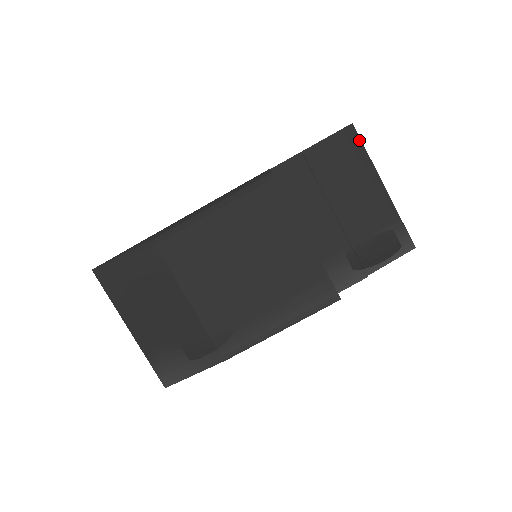
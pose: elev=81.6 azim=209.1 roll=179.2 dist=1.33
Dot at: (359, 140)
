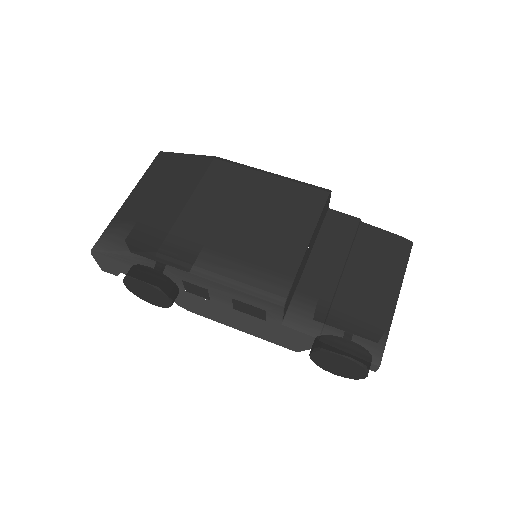
Dot at: (408, 255)
